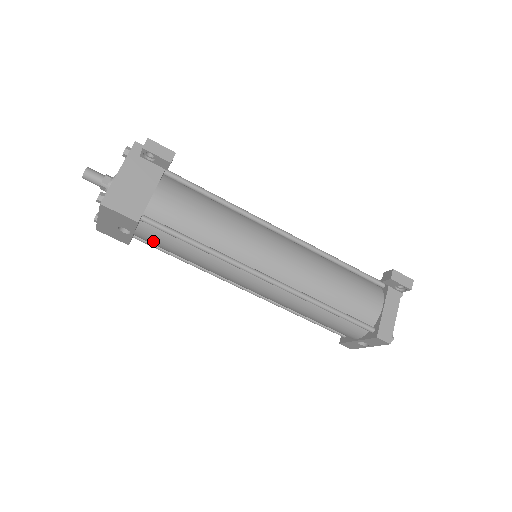
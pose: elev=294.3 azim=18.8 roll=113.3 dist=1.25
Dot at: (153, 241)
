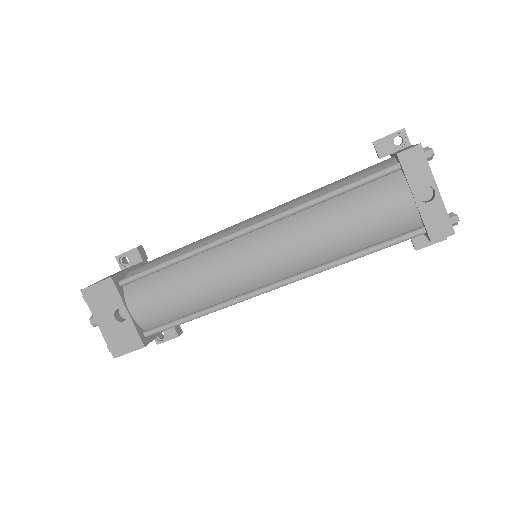
Dot at: (146, 303)
